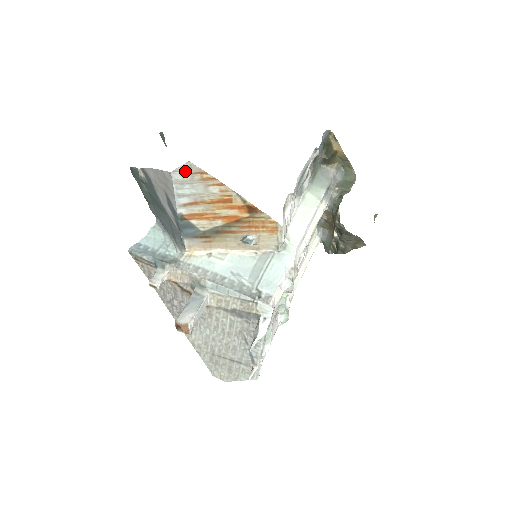
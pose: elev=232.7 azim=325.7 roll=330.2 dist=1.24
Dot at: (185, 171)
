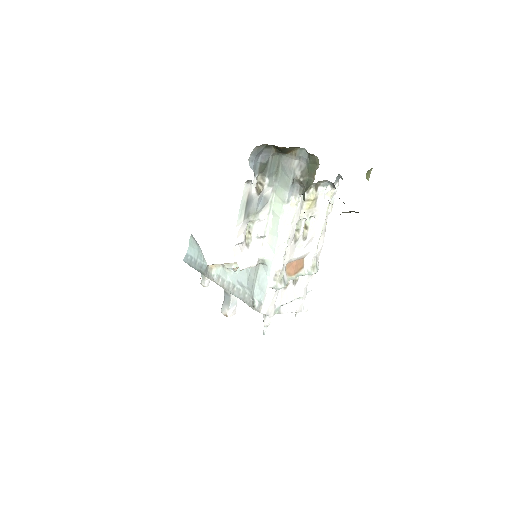
Dot at: occluded
